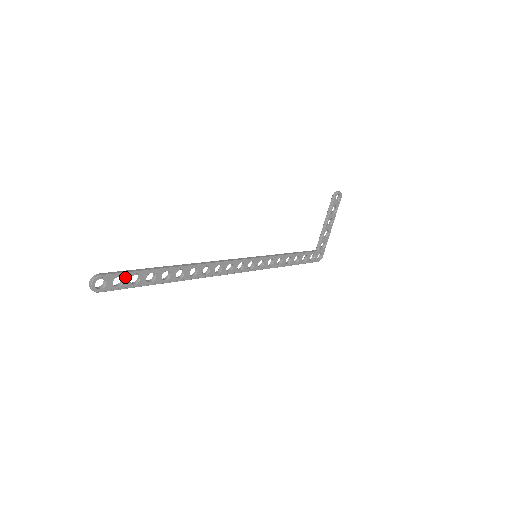
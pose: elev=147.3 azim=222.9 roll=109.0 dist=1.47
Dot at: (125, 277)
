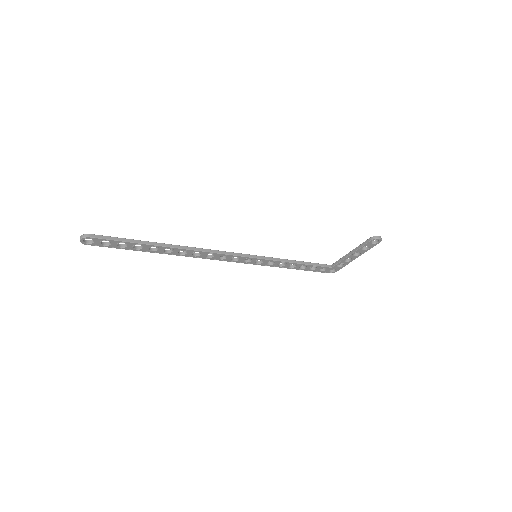
Dot at: (113, 242)
